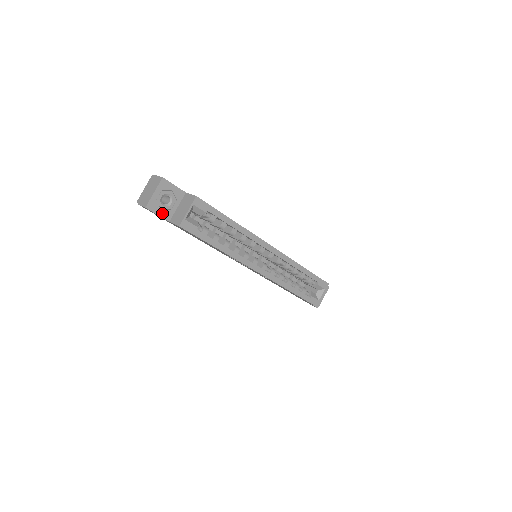
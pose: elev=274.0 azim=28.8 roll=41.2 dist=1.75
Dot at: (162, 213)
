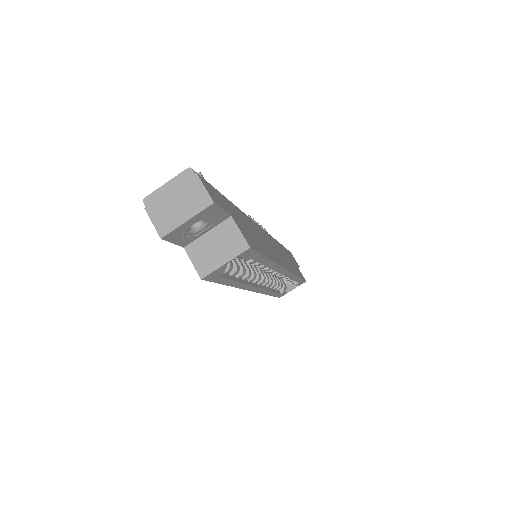
Dot at: (181, 240)
